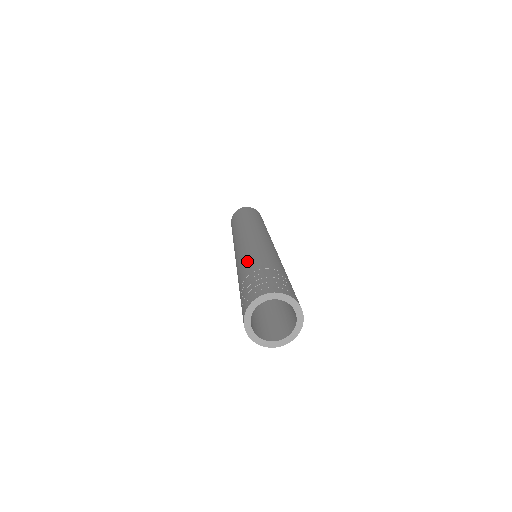
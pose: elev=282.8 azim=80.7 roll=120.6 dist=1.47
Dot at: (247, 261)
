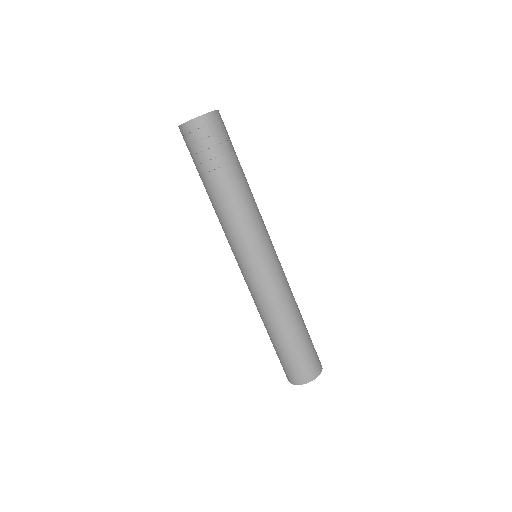
Dot at: (212, 205)
